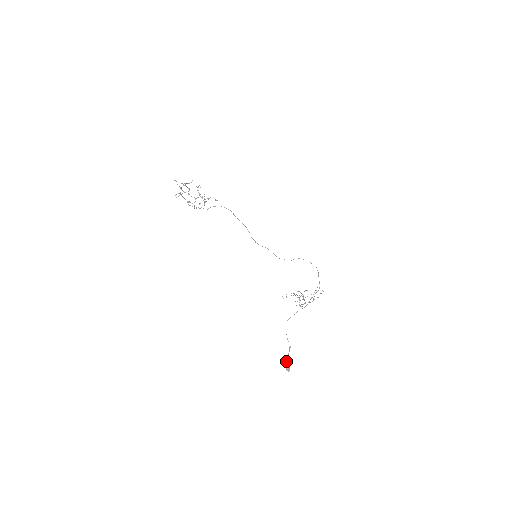
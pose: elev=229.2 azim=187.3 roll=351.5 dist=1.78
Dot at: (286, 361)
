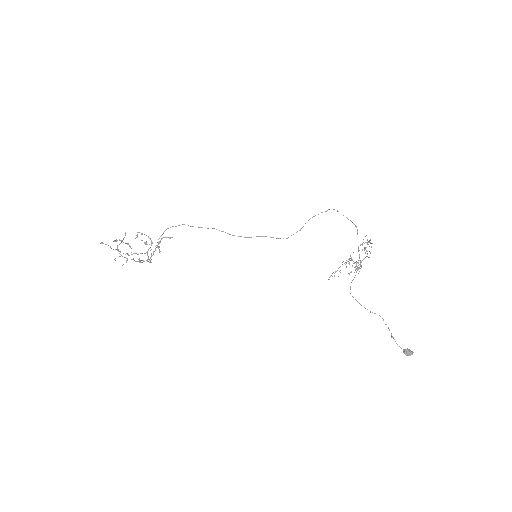
Dot at: occluded
